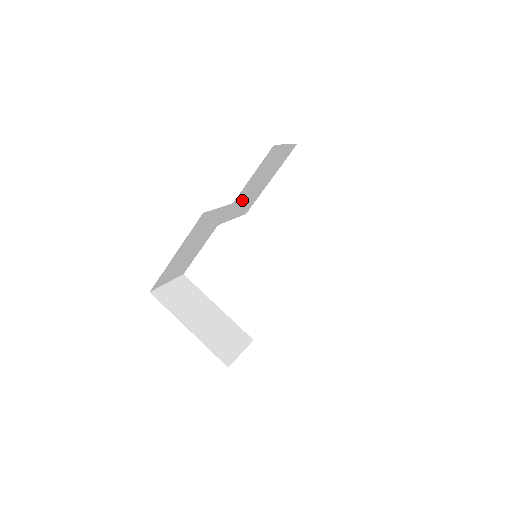
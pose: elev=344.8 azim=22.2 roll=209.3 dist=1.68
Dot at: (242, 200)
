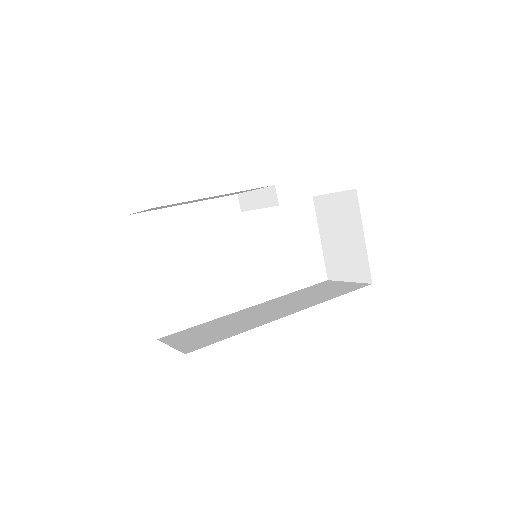
Dot at: occluded
